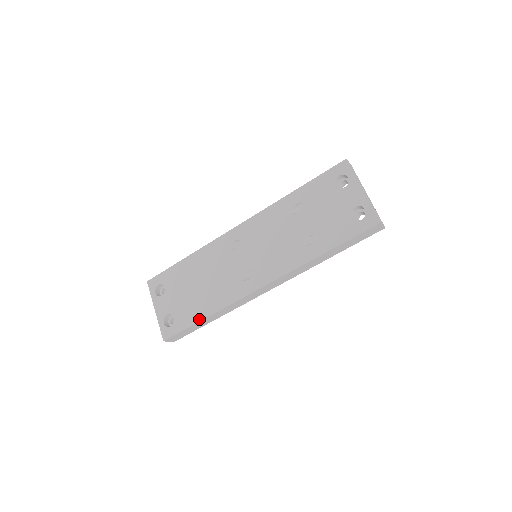
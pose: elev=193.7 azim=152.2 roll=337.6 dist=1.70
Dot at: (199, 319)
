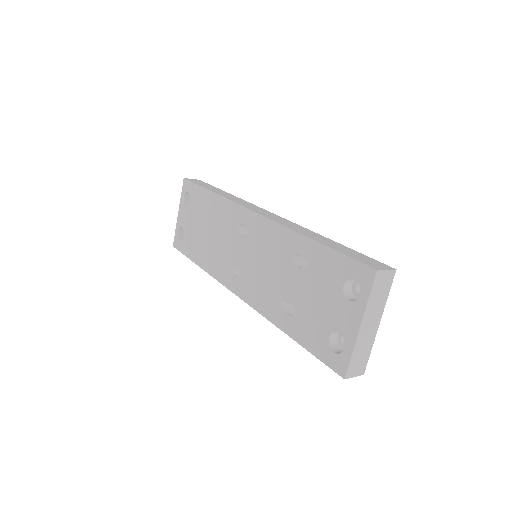
Dot at: (195, 261)
